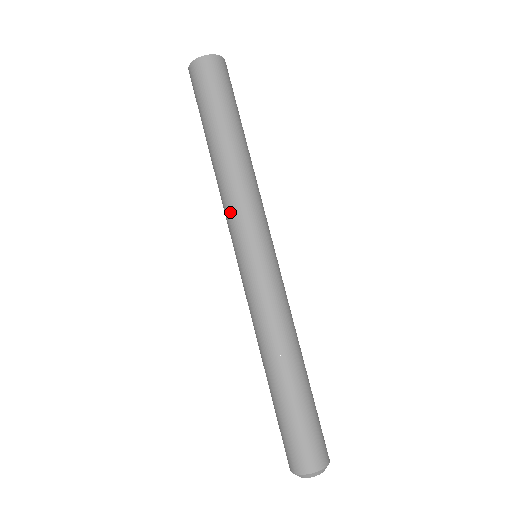
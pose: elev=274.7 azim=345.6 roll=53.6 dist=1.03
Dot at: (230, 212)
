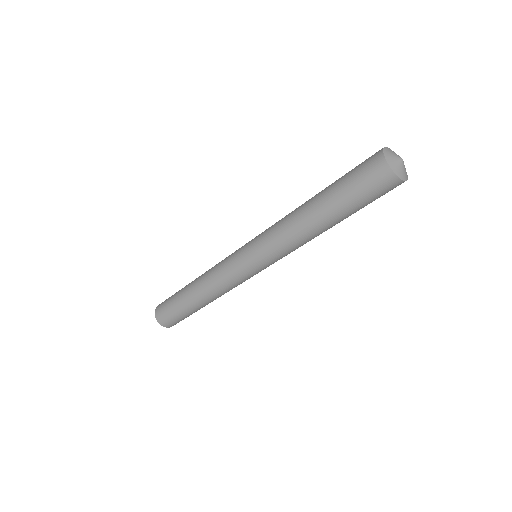
Dot at: (285, 253)
